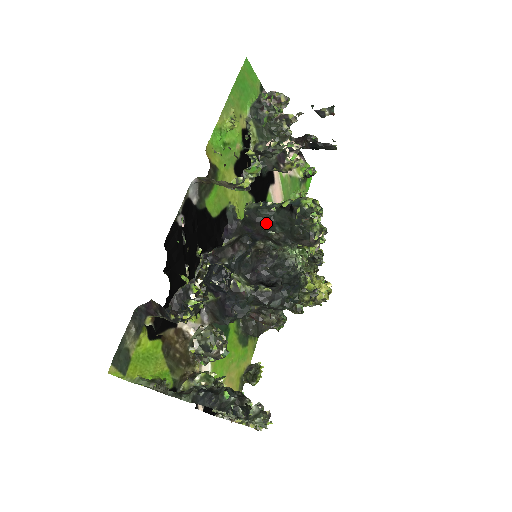
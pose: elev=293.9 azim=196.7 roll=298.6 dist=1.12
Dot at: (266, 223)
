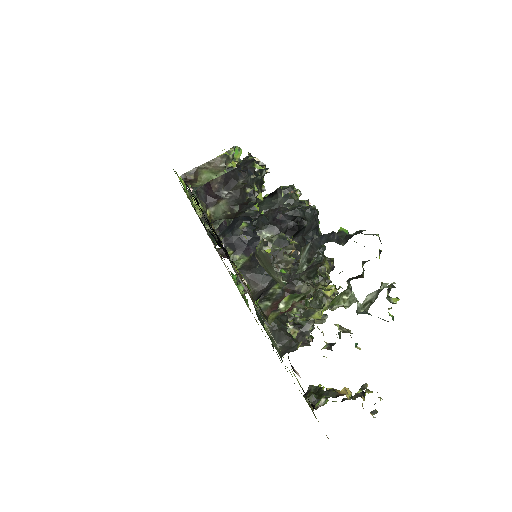
Dot at: (255, 216)
